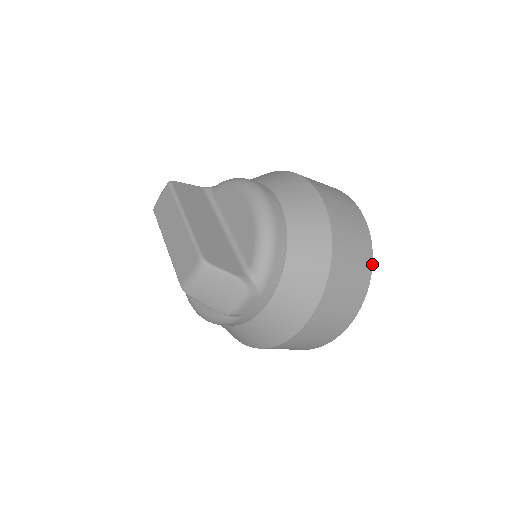
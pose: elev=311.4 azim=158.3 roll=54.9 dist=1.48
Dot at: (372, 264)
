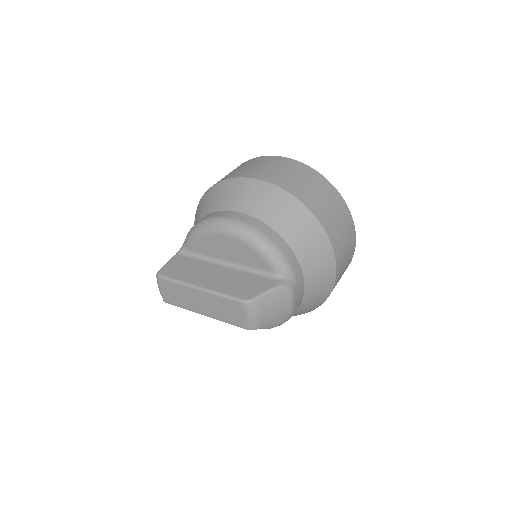
Dot at: (331, 184)
